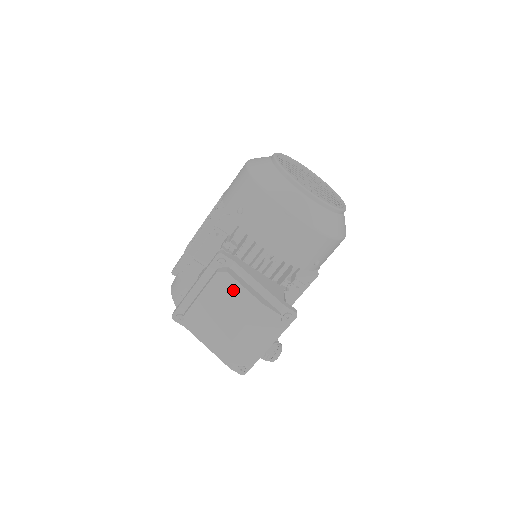
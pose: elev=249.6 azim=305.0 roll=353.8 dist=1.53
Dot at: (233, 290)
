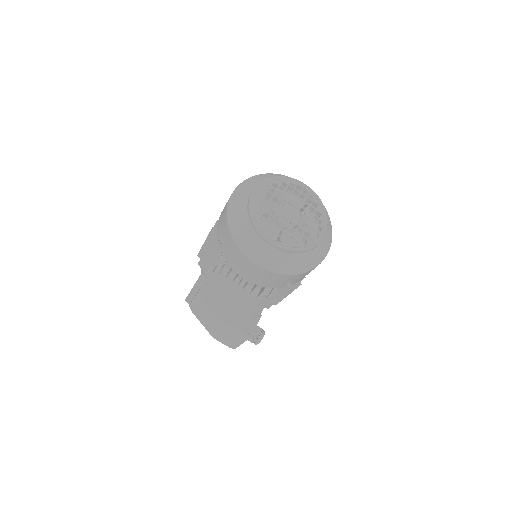
Dot at: (210, 305)
